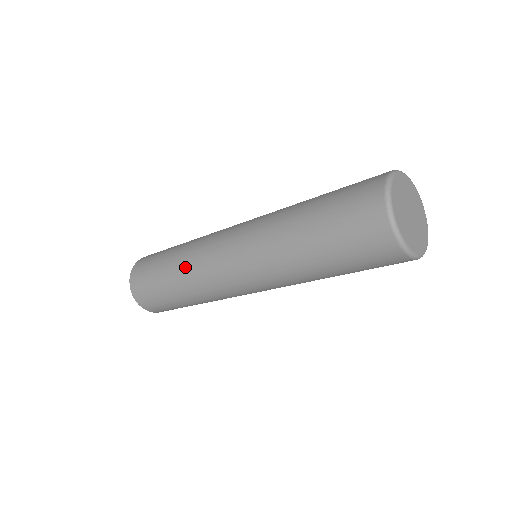
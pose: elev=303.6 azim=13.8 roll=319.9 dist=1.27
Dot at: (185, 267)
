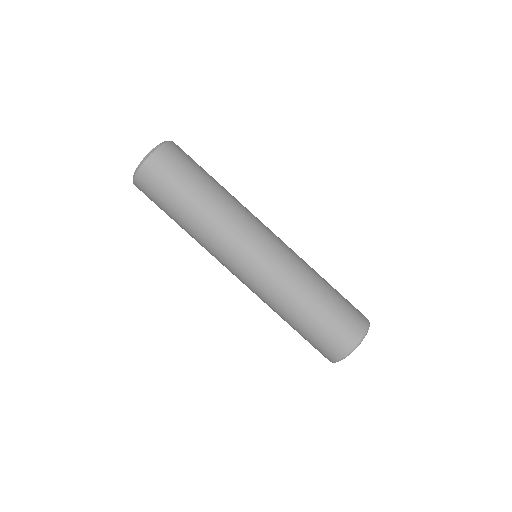
Dot at: (203, 232)
